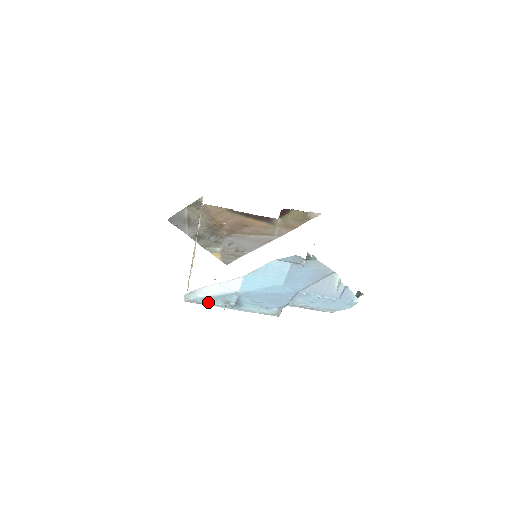
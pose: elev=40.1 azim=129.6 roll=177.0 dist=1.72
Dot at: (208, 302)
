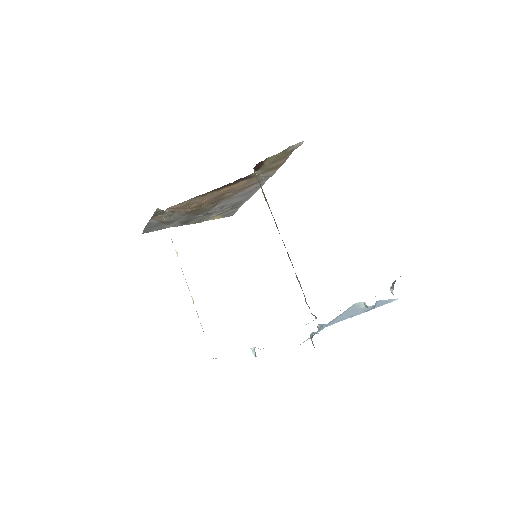
Dot at: occluded
